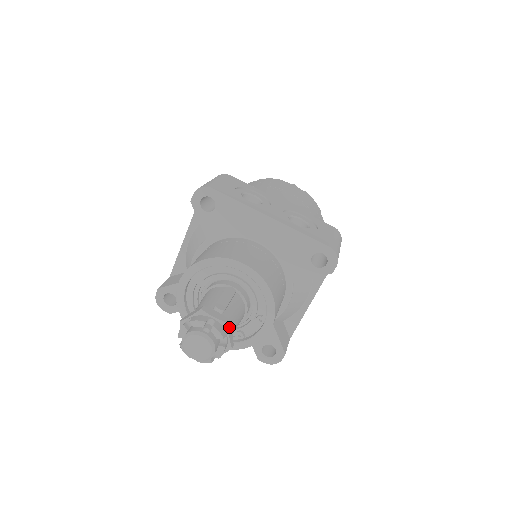
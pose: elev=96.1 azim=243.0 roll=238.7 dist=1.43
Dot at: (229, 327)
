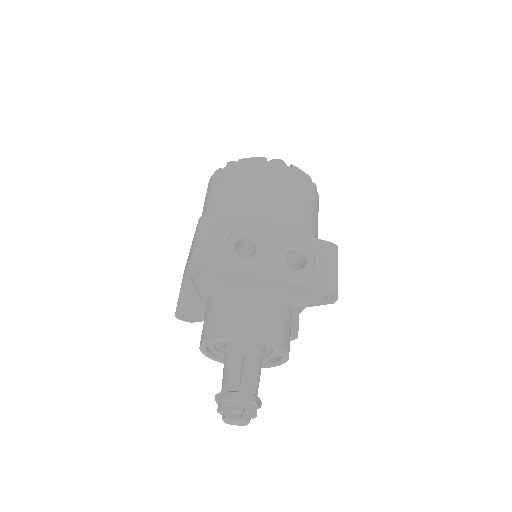
Dot at: (256, 401)
